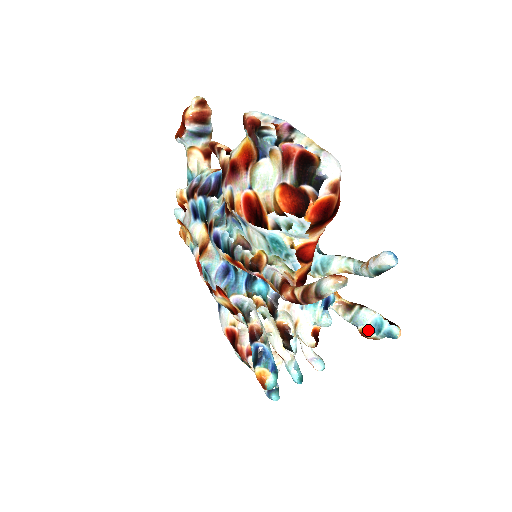
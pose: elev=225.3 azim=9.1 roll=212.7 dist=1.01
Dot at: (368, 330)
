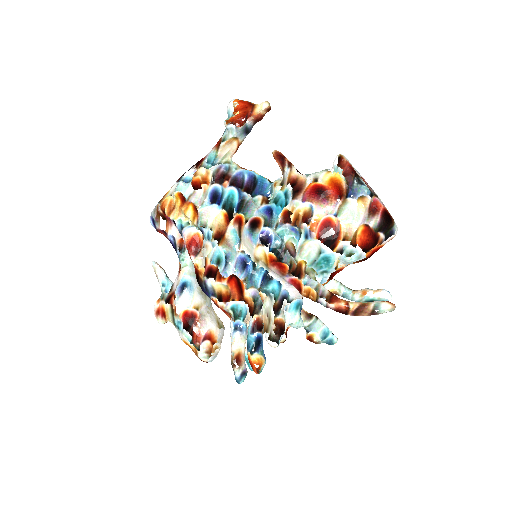
Dot at: (319, 336)
